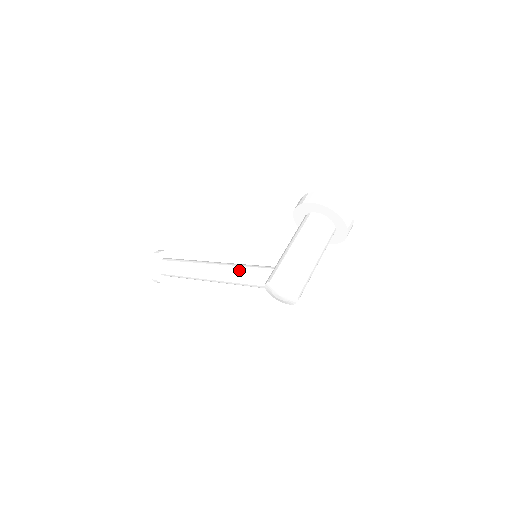
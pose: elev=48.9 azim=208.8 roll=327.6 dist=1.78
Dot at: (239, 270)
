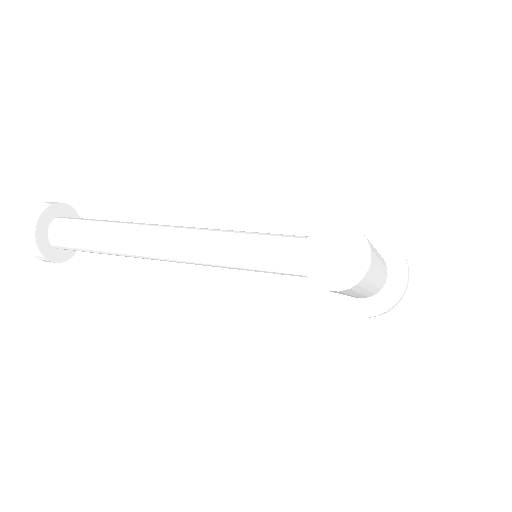
Dot at: occluded
